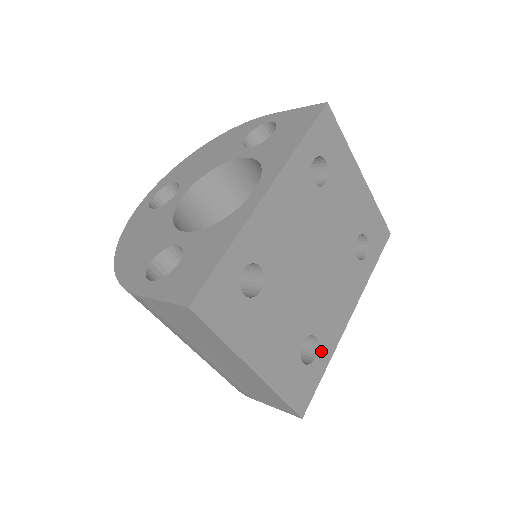
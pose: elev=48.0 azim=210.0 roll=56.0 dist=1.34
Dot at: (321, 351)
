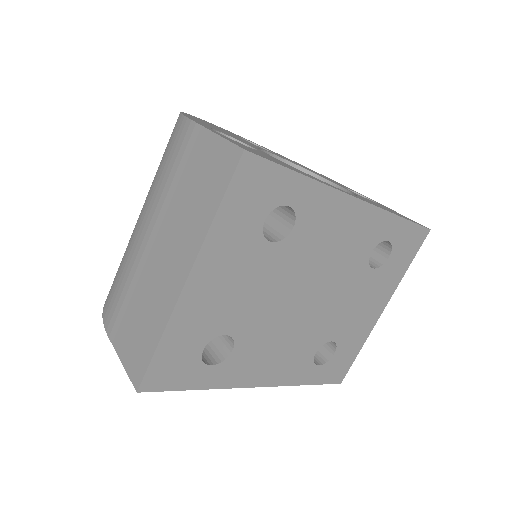
Dot at: (219, 368)
